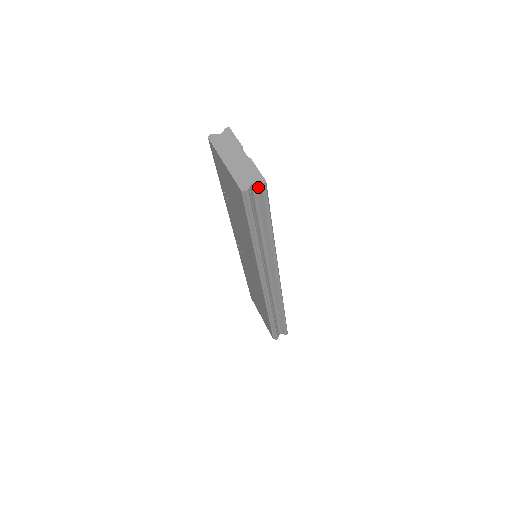
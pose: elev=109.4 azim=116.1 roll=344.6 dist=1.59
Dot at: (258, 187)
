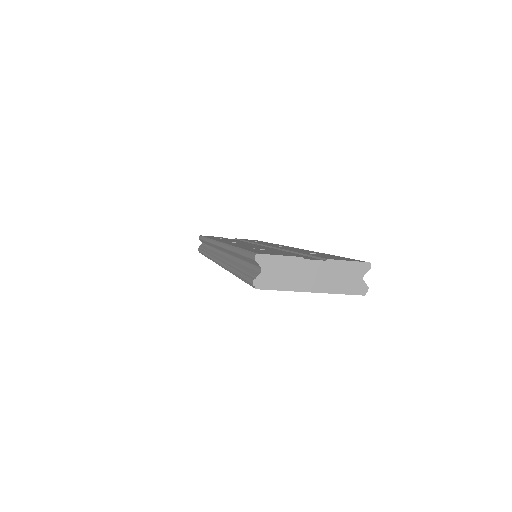
Dot at: (362, 272)
